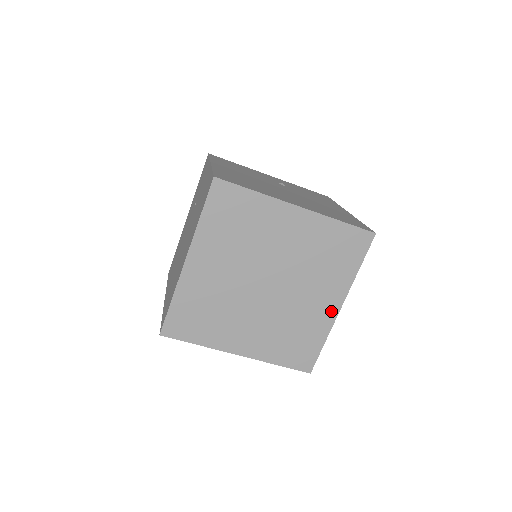
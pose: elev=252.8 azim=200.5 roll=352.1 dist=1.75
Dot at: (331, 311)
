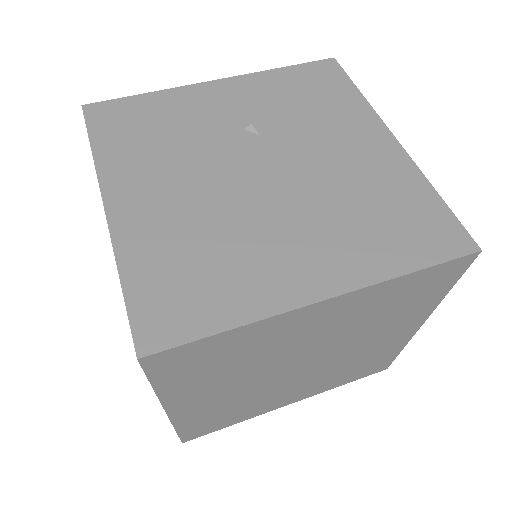
Dot at: (407, 333)
